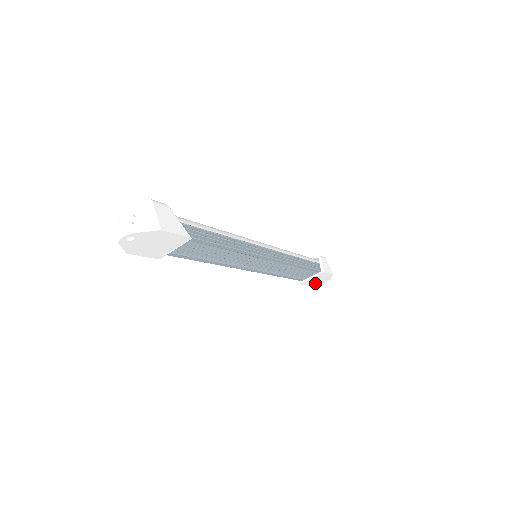
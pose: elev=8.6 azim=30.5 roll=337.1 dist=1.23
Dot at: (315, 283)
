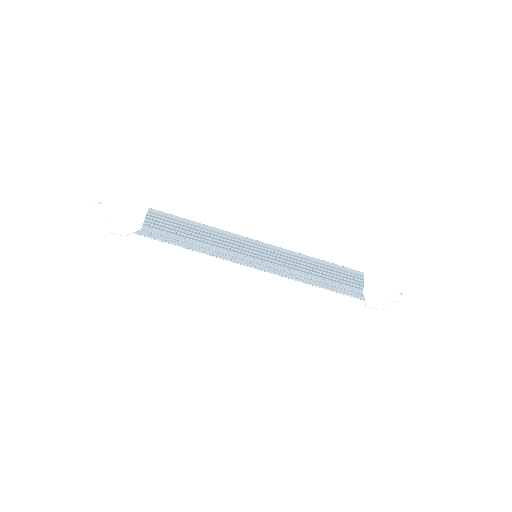
Dot at: (389, 297)
